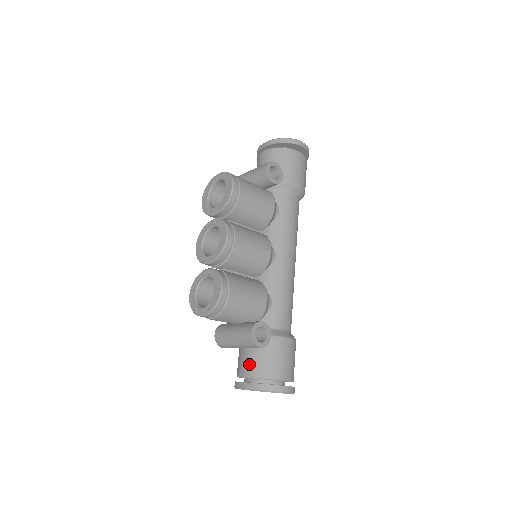
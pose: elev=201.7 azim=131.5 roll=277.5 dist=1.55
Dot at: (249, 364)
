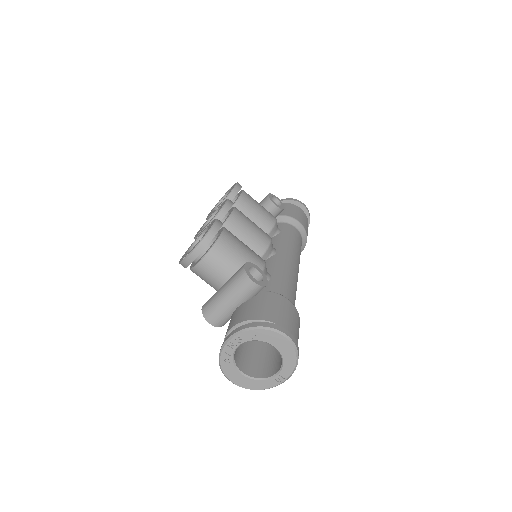
Dot at: (240, 314)
